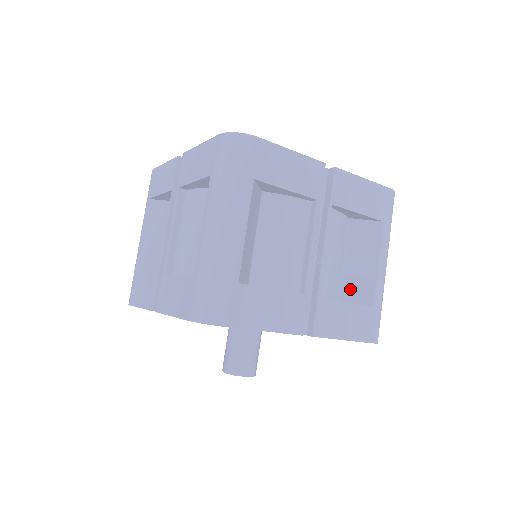
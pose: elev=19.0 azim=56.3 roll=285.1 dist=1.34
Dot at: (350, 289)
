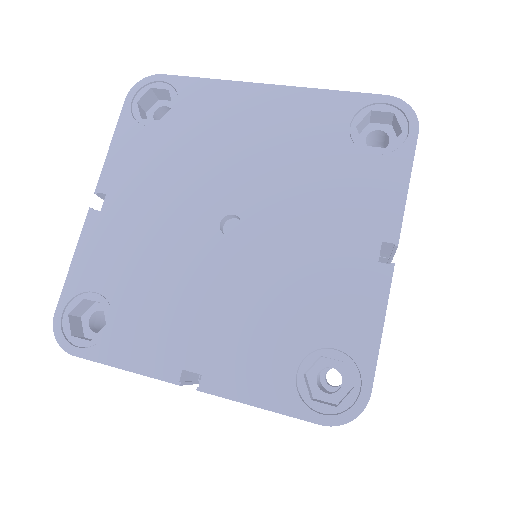
Dot at: occluded
